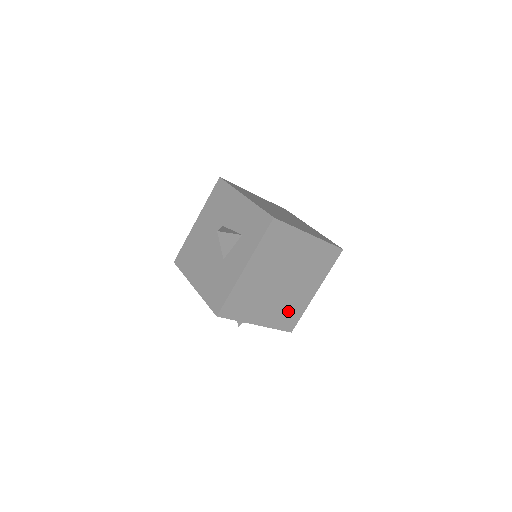
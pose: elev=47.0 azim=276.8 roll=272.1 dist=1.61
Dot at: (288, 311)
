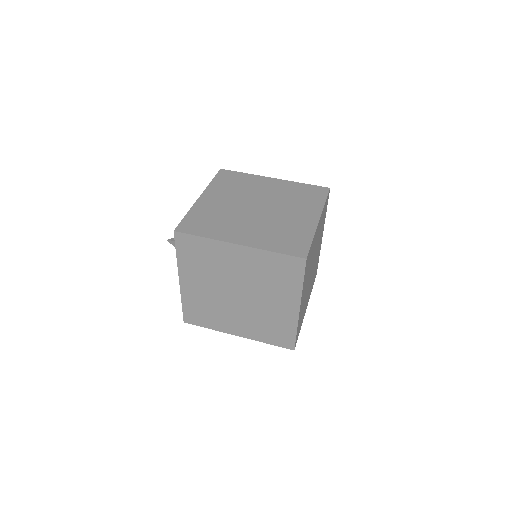
Dot at: (271, 326)
